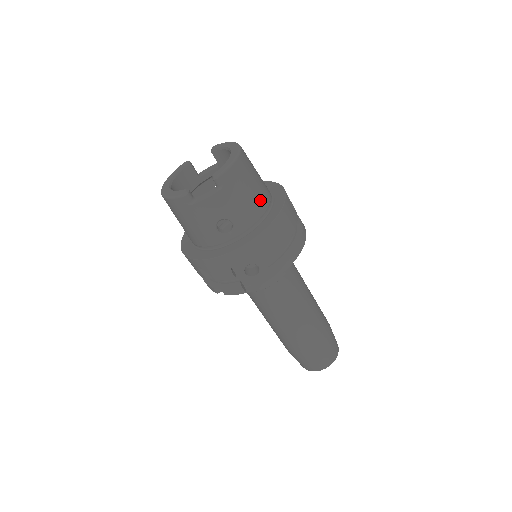
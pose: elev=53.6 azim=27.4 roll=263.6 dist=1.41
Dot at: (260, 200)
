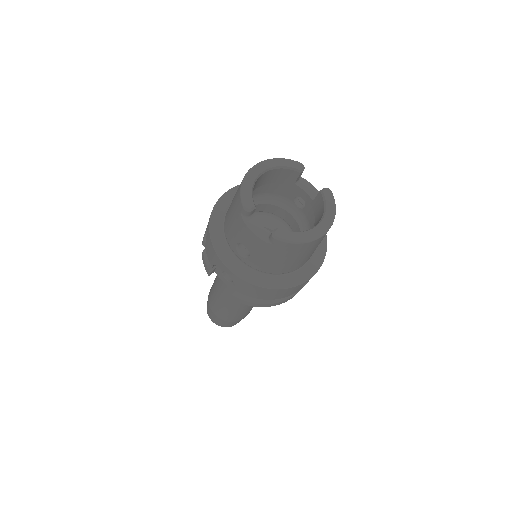
Dot at: (286, 267)
